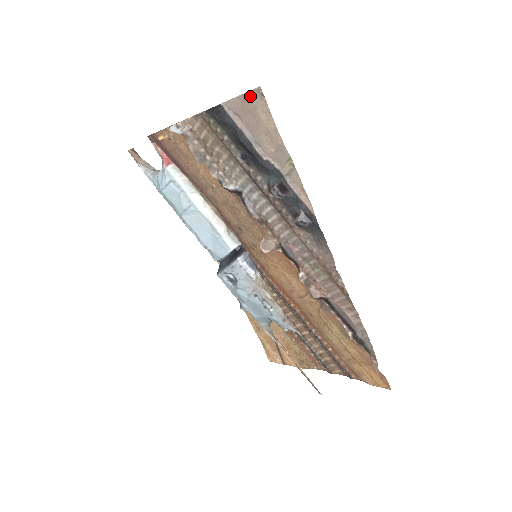
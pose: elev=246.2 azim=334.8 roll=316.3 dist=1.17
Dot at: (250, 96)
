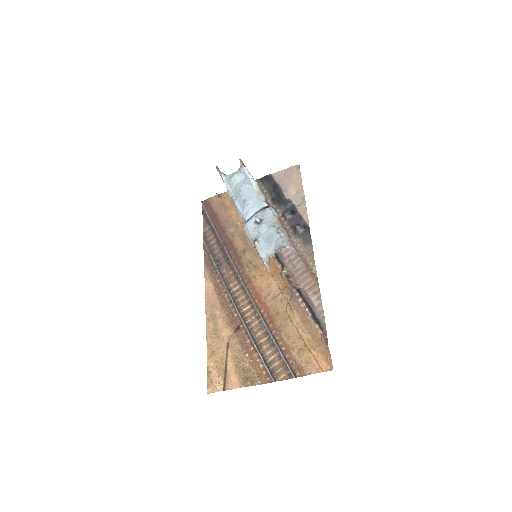
Dot at: (292, 168)
